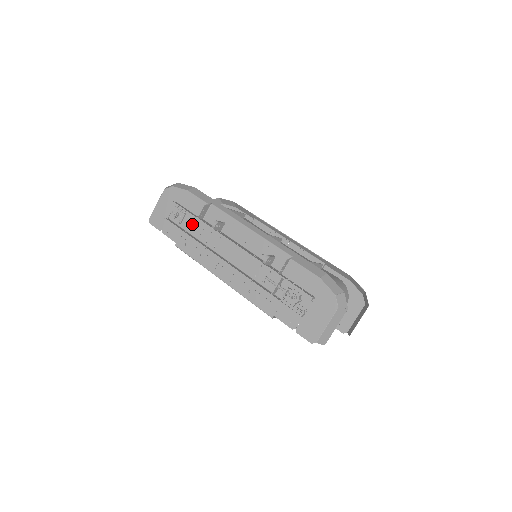
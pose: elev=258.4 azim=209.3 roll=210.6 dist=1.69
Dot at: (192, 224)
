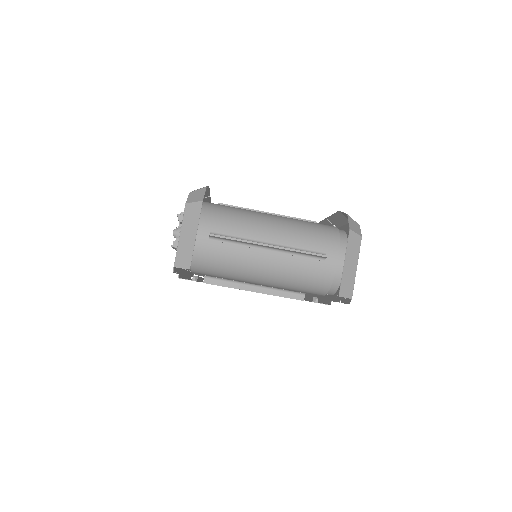
Dot at: occluded
